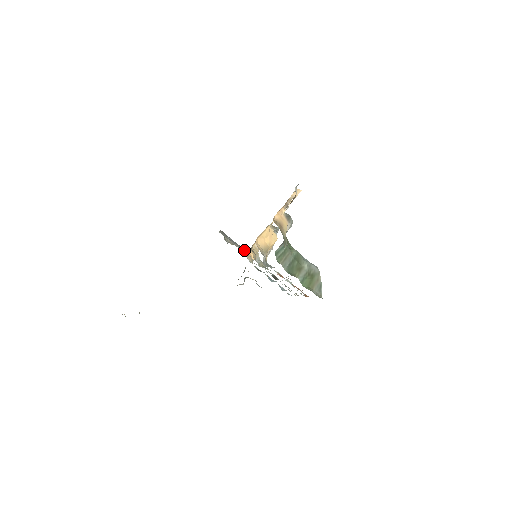
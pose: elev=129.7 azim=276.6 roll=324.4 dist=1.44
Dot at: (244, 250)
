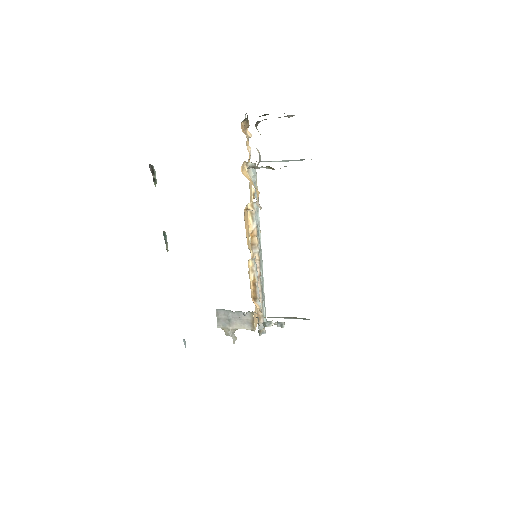
Dot at: (249, 319)
